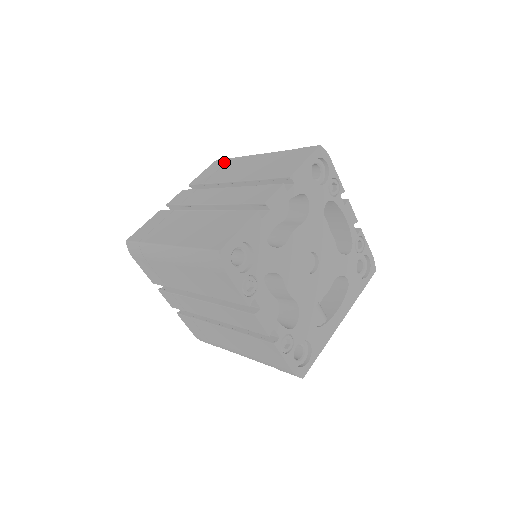
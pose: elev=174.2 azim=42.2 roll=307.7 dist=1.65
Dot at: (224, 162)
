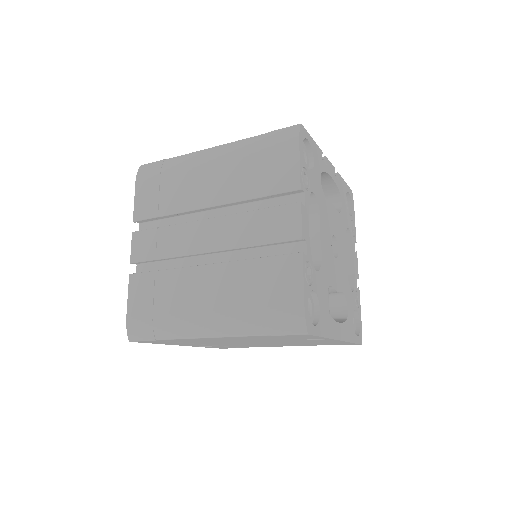
Dot at: occluded
